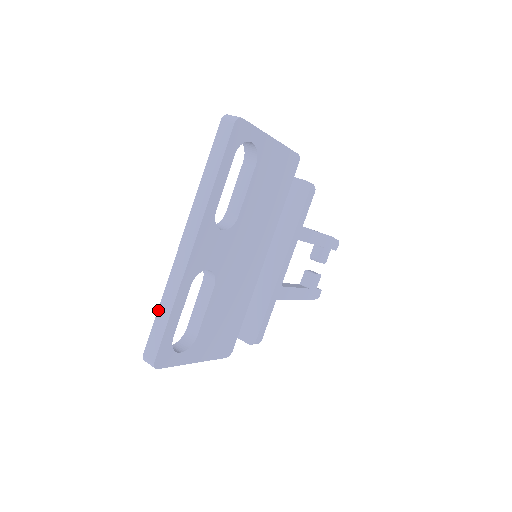
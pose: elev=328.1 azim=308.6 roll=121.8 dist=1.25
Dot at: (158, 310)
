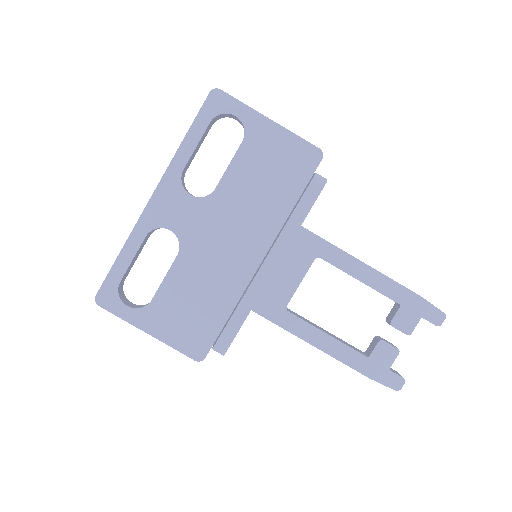
Dot at: occluded
